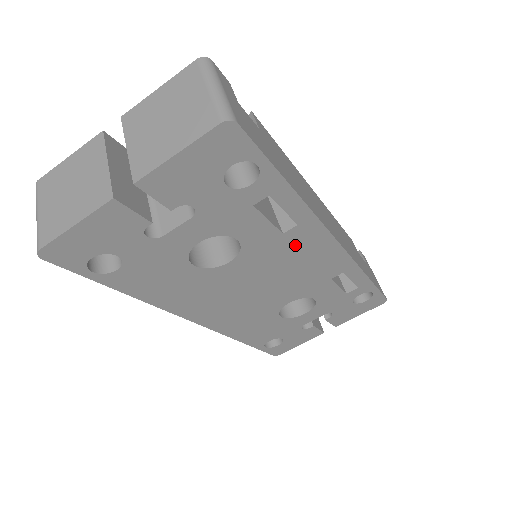
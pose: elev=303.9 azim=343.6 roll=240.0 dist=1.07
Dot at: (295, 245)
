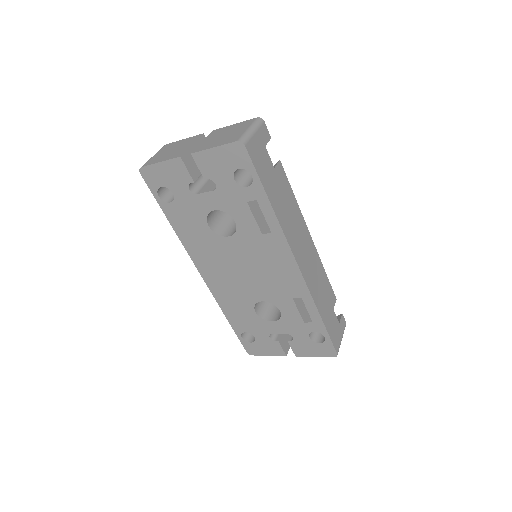
Dot at: (269, 249)
